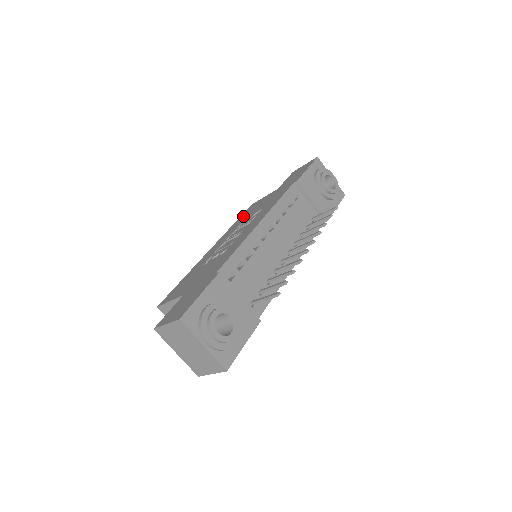
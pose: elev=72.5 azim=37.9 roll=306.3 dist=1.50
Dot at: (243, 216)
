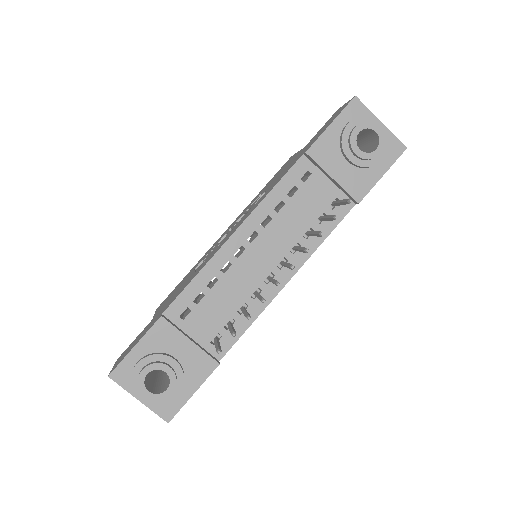
Dot at: (268, 183)
